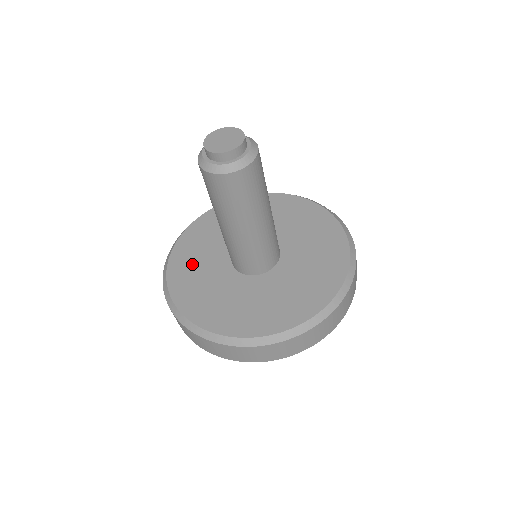
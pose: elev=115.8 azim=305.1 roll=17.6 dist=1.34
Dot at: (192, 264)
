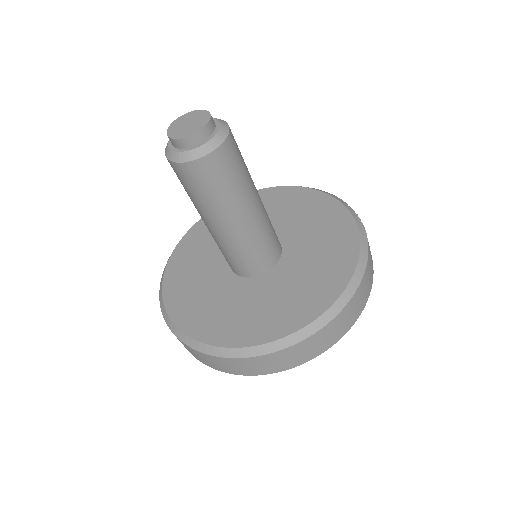
Dot at: (196, 251)
